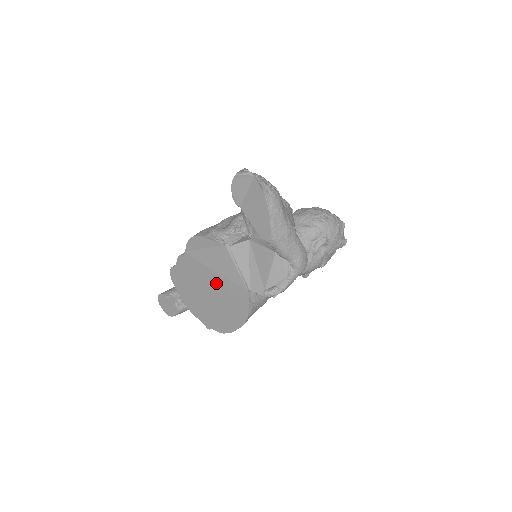
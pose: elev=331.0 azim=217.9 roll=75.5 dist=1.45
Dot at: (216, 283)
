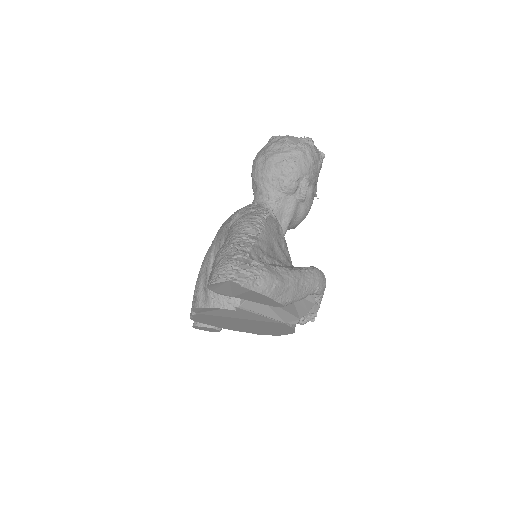
Dot at: (246, 322)
